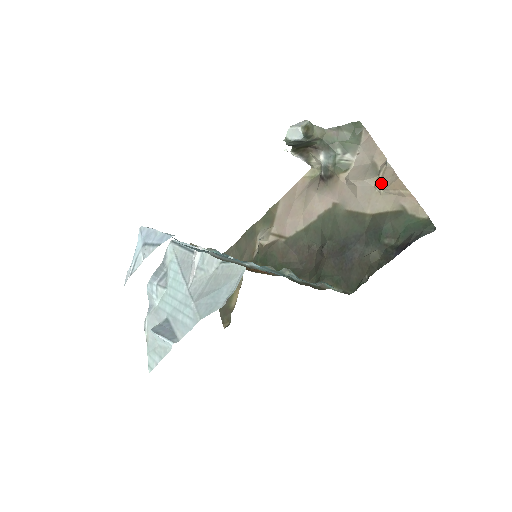
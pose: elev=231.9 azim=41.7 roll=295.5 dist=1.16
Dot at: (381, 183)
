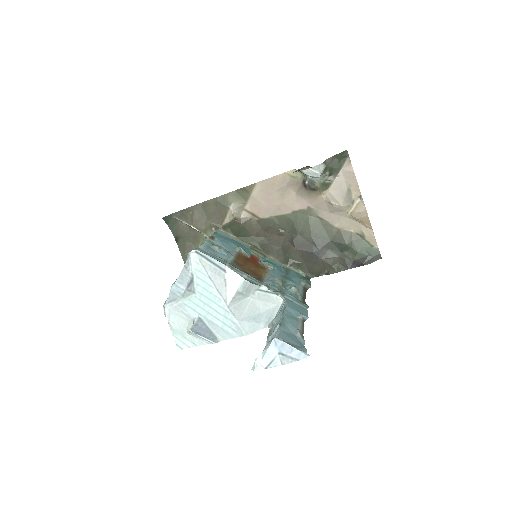
Dot at: (354, 213)
